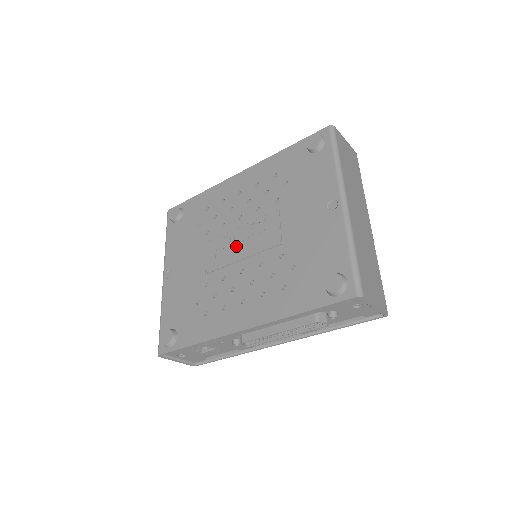
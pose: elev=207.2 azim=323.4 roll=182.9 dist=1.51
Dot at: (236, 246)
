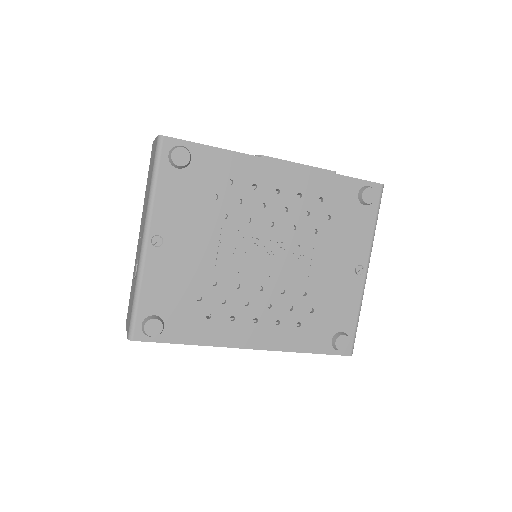
Dot at: (261, 257)
